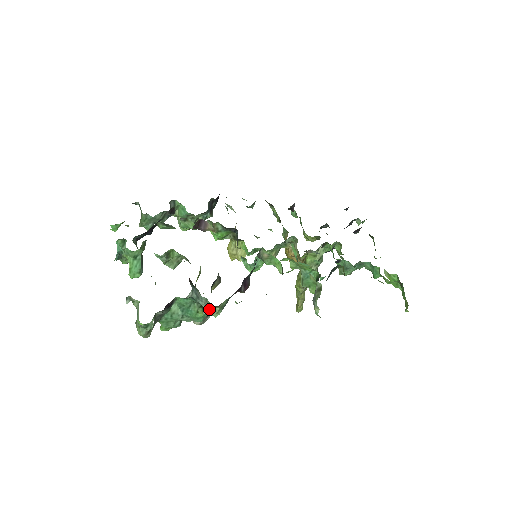
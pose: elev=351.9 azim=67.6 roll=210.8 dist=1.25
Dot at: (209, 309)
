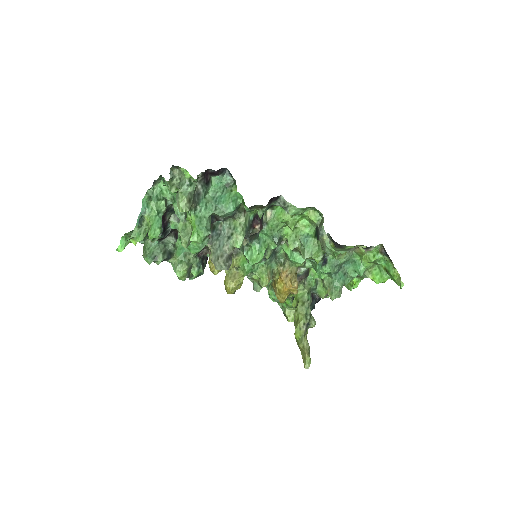
Dot at: (233, 233)
